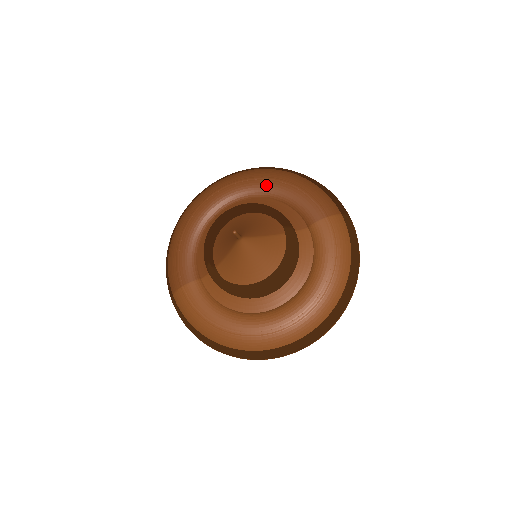
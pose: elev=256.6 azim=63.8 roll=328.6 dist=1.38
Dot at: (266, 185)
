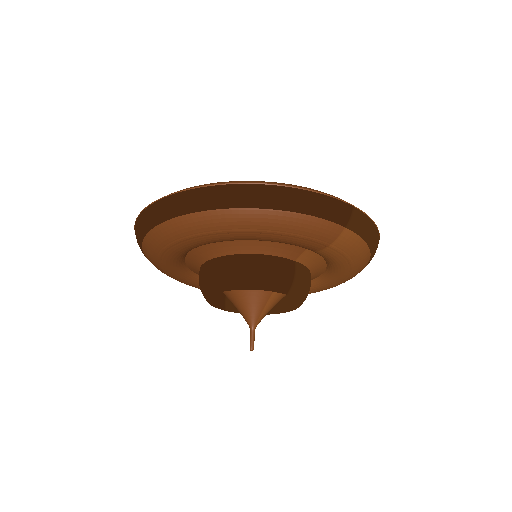
Dot at: (229, 239)
